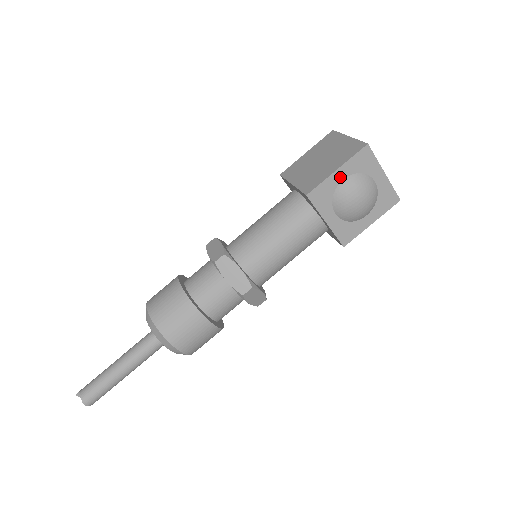
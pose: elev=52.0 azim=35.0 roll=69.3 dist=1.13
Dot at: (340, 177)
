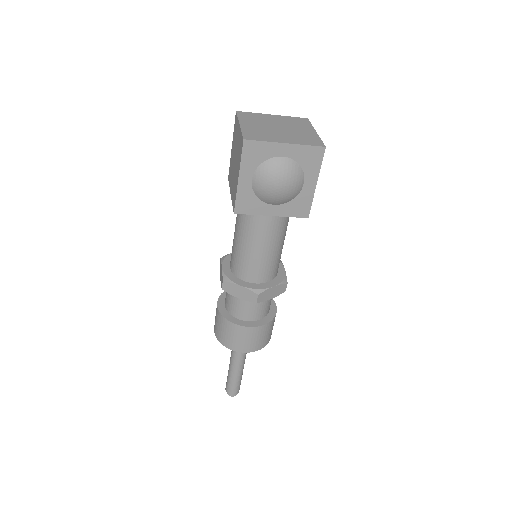
Dot at: (247, 180)
